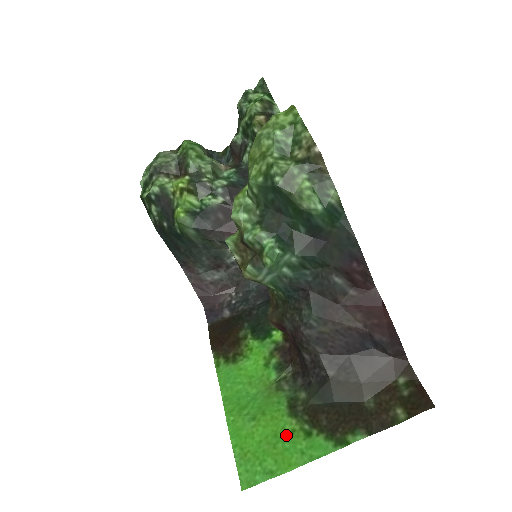
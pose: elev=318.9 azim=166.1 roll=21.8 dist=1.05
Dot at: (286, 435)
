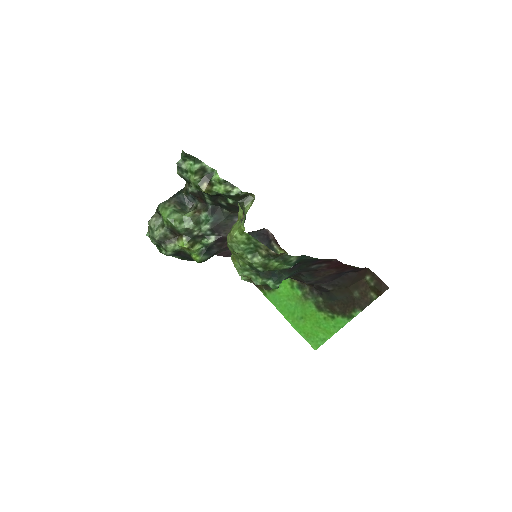
Dot at: (322, 321)
